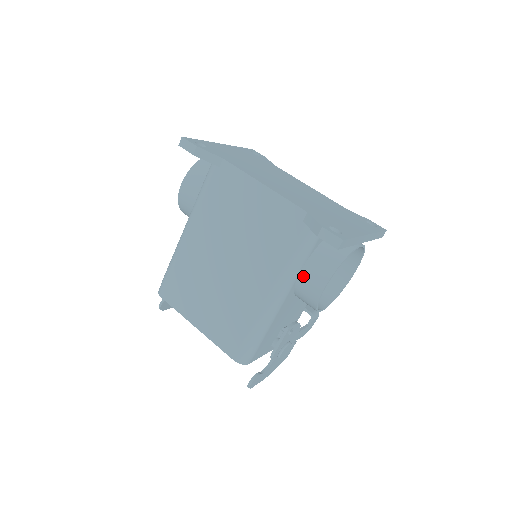
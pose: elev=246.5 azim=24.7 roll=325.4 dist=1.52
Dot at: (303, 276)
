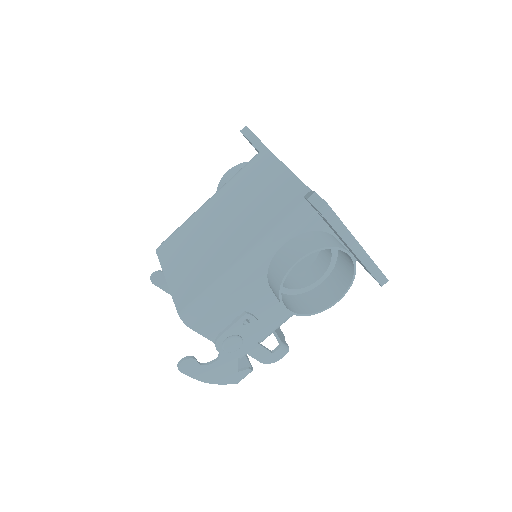
Dot at: (281, 251)
